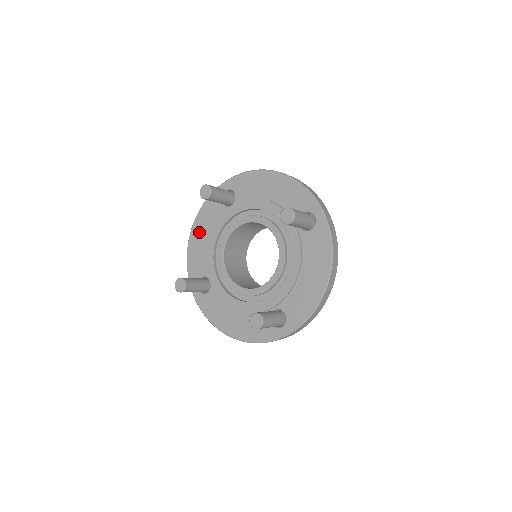
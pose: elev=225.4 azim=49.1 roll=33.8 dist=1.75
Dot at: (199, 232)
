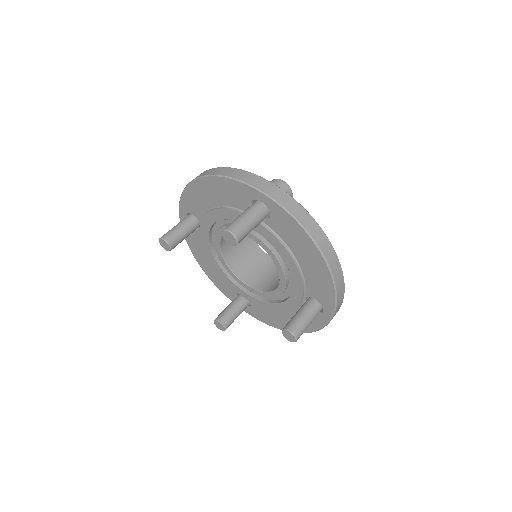
Dot at: (202, 260)
